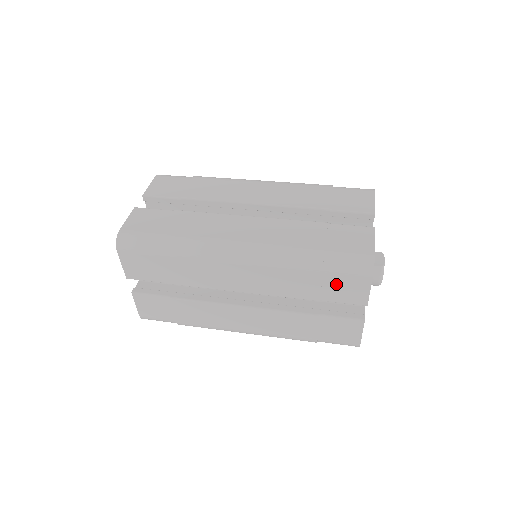
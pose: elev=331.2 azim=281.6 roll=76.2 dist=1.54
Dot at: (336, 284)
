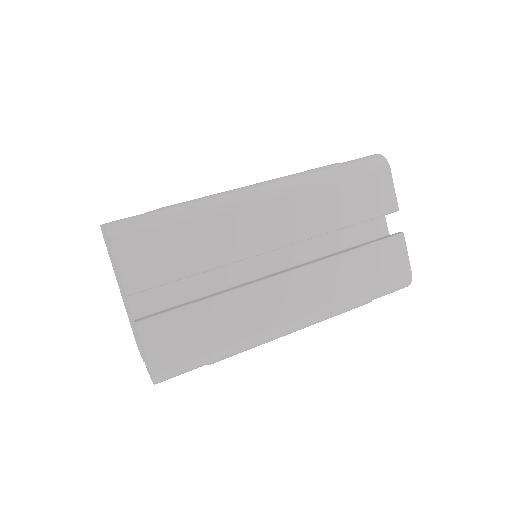
Dot at: occluded
